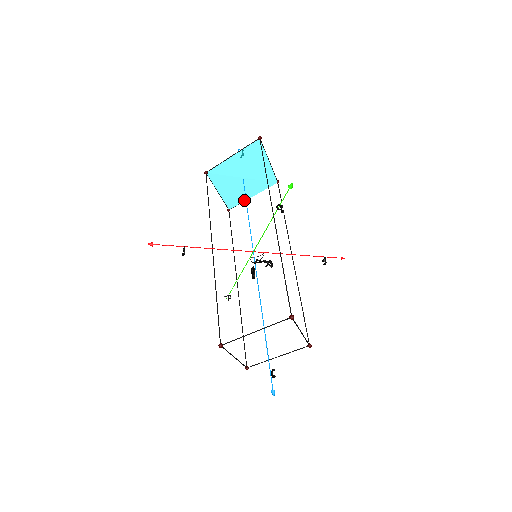
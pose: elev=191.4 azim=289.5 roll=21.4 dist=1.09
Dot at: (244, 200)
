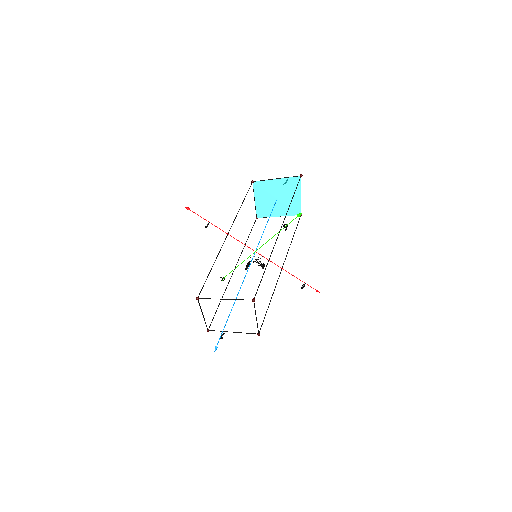
Dot at: (271, 216)
